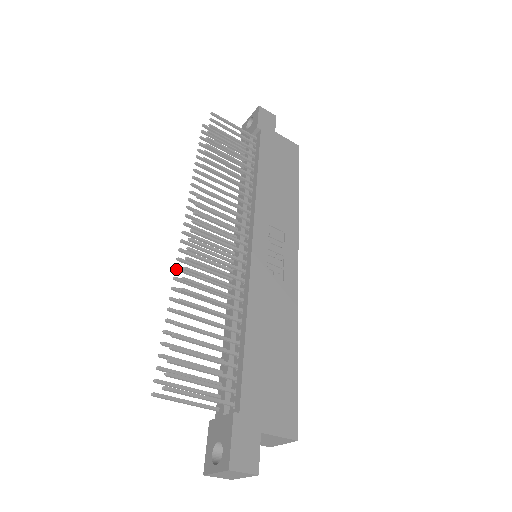
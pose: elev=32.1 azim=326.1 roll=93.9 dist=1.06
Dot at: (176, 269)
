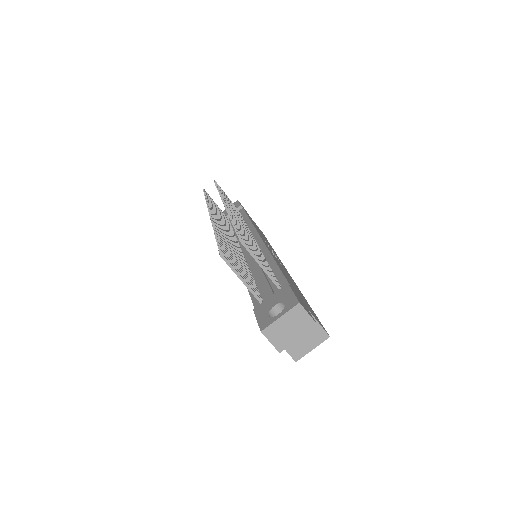
Dot at: (212, 221)
